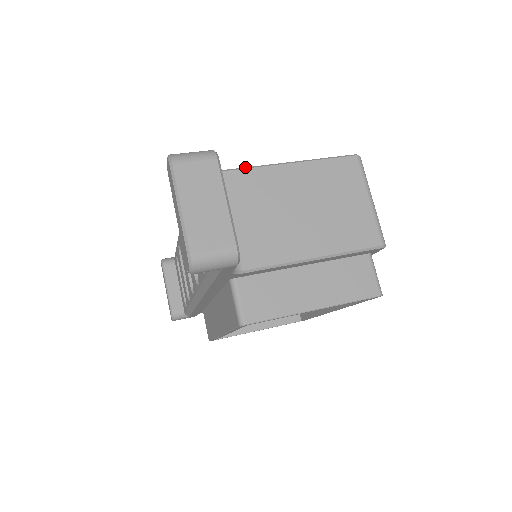
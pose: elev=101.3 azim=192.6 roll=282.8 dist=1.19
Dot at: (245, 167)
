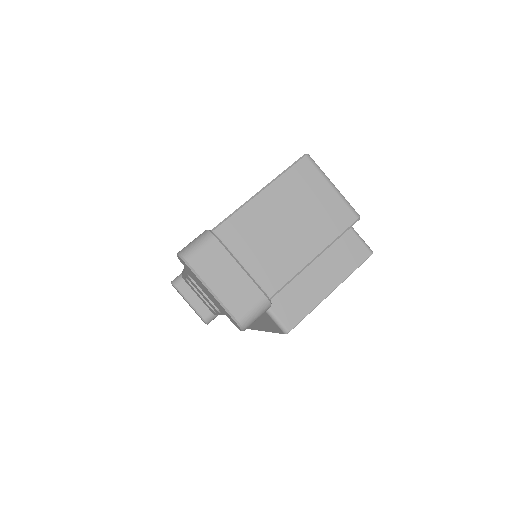
Dot at: (228, 216)
